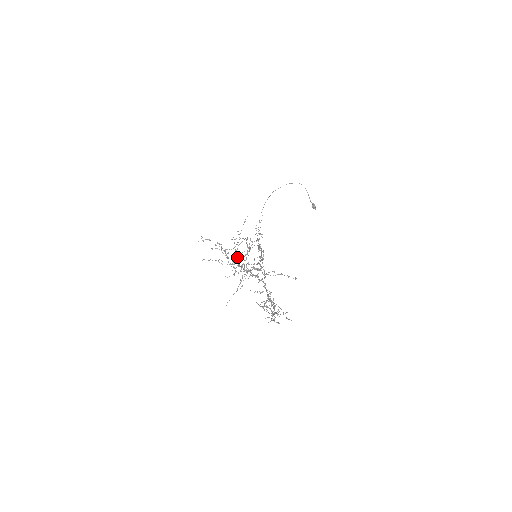
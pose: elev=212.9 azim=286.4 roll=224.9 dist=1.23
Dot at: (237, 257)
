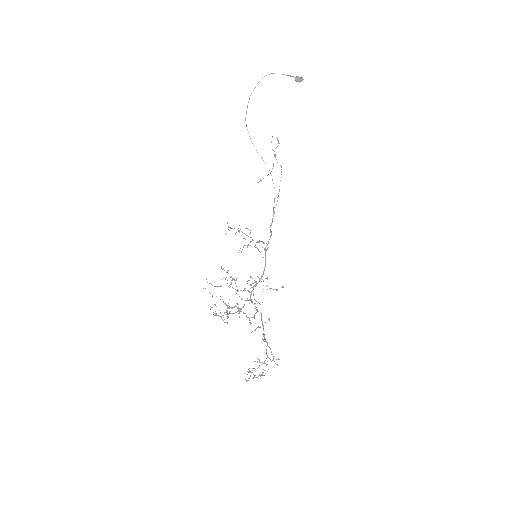
Dot at: occluded
